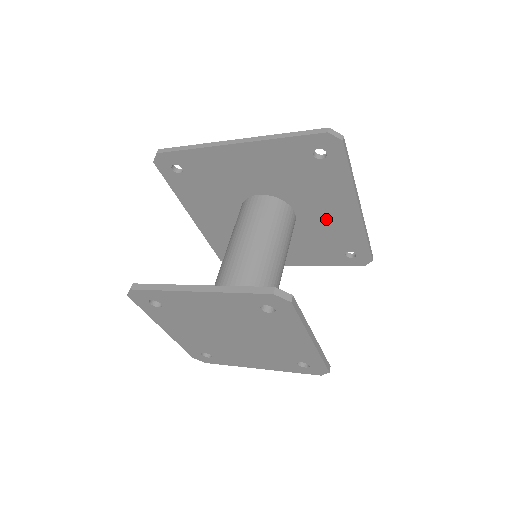
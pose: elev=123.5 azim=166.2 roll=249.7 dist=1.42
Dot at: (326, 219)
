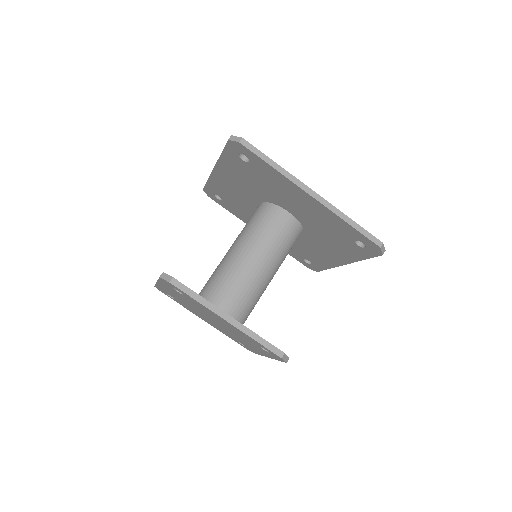
Dot at: (308, 212)
